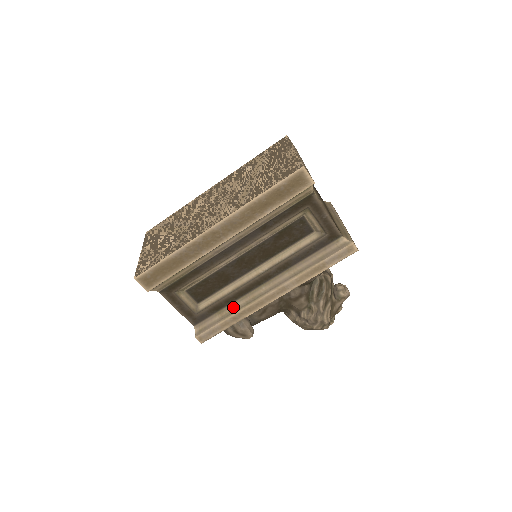
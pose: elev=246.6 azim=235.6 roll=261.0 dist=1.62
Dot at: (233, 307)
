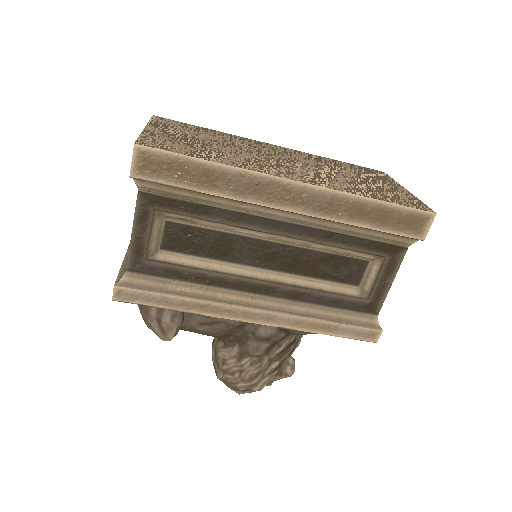
Dot at: (198, 290)
